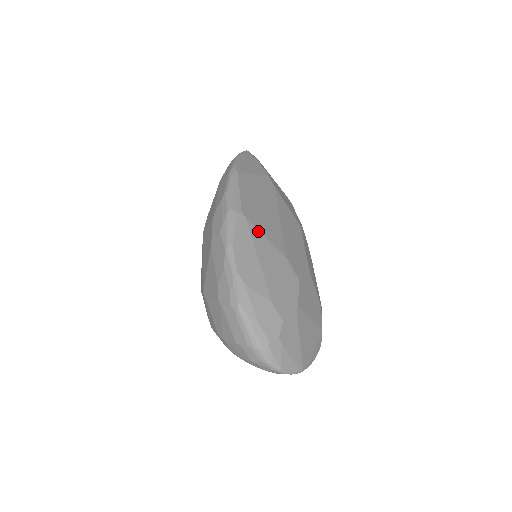
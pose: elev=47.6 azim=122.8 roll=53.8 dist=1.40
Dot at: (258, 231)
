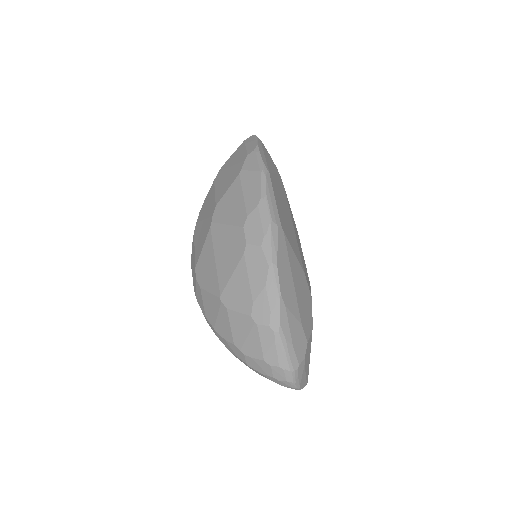
Dot at: (291, 247)
